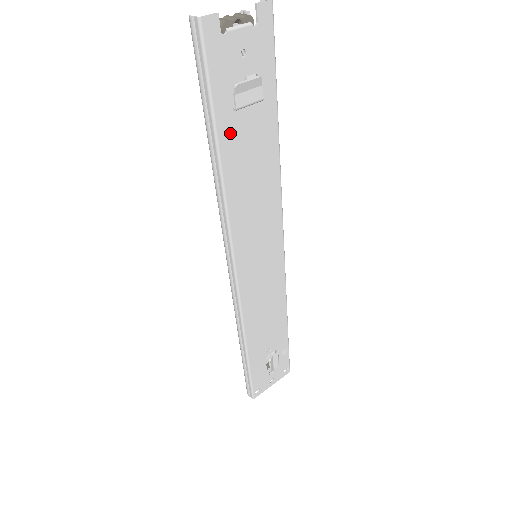
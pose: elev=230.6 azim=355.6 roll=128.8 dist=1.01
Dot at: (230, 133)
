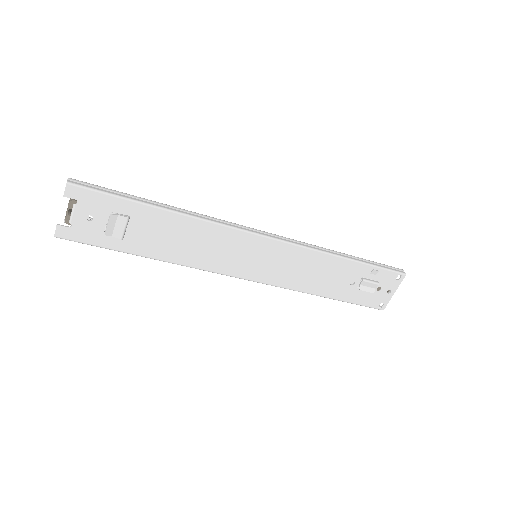
Dot at: (138, 245)
